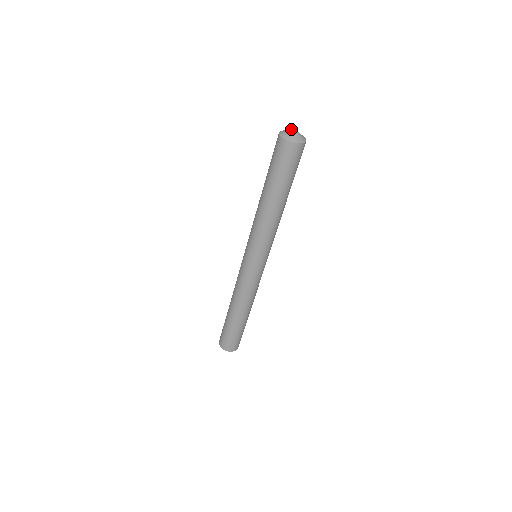
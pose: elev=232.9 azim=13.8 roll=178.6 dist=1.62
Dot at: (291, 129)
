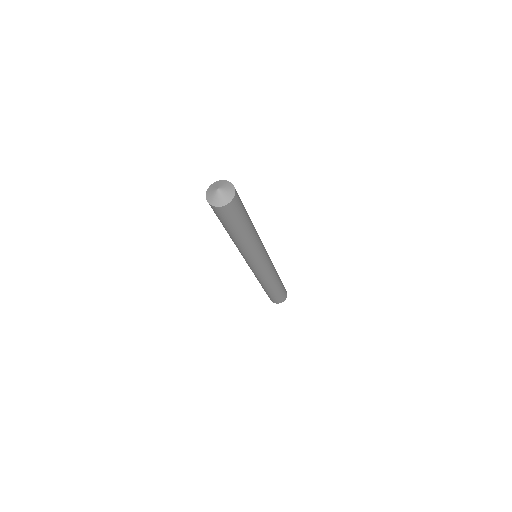
Dot at: (214, 191)
